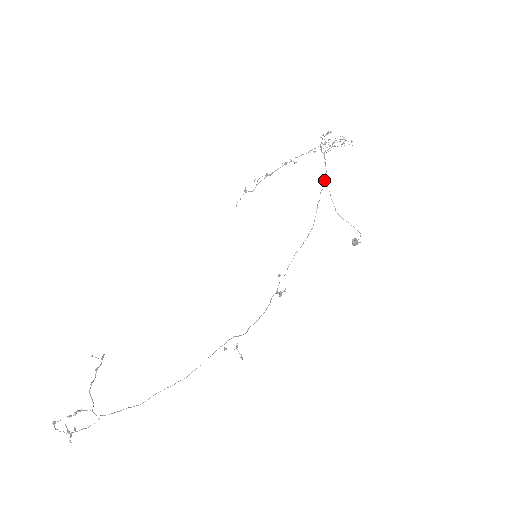
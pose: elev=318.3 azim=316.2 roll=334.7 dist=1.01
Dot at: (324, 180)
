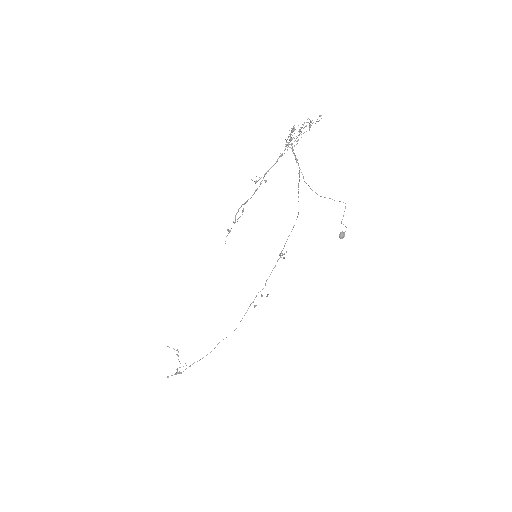
Dot at: (299, 174)
